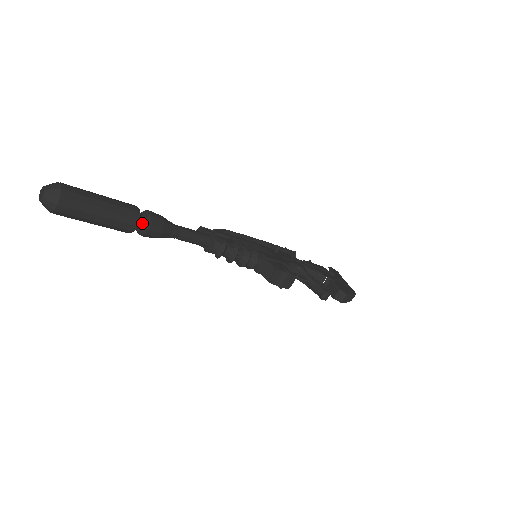
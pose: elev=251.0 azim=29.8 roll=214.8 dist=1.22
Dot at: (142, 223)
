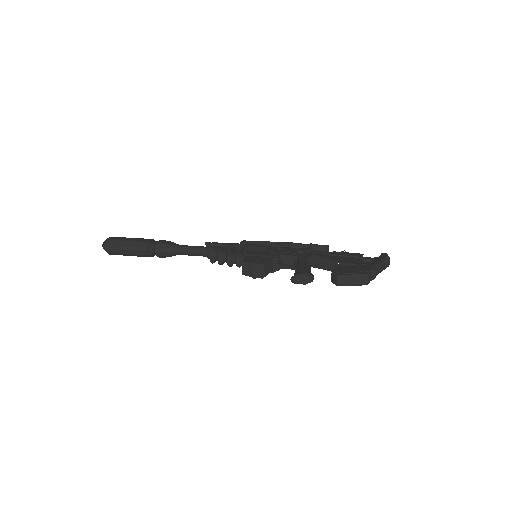
Dot at: (154, 249)
